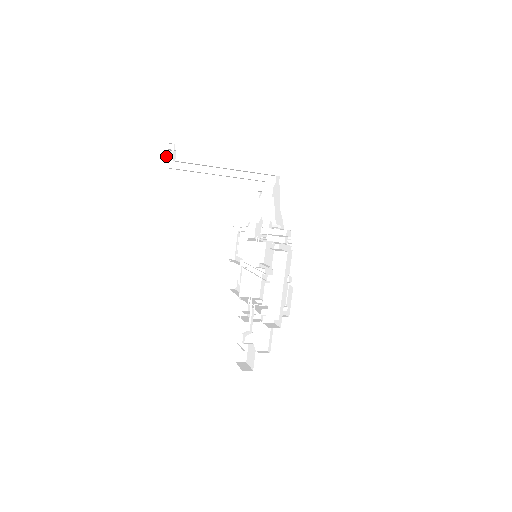
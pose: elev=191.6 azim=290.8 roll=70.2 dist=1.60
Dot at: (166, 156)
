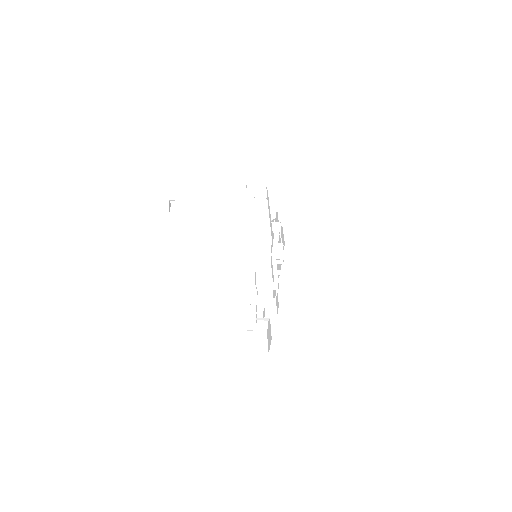
Dot at: occluded
